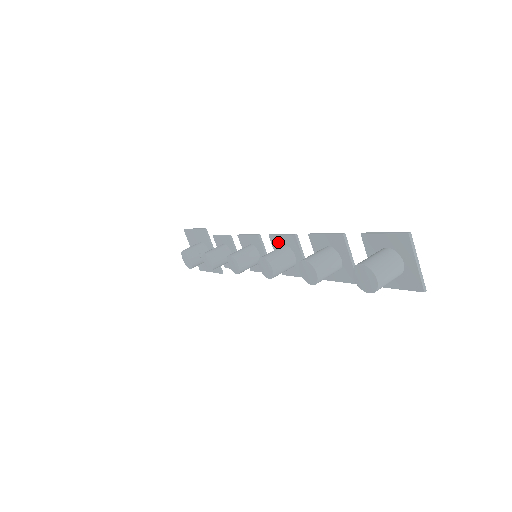
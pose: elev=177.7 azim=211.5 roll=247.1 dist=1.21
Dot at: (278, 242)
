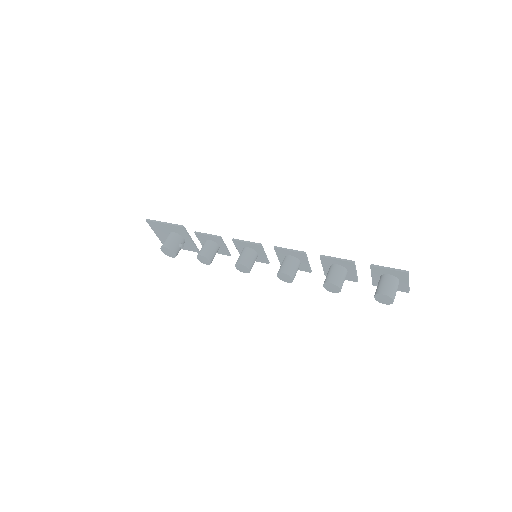
Dot at: (284, 253)
